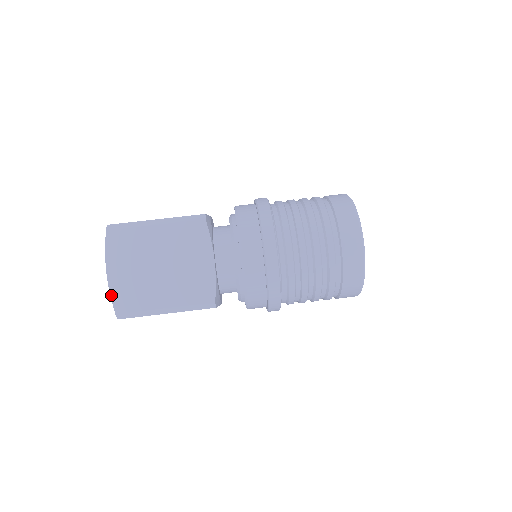
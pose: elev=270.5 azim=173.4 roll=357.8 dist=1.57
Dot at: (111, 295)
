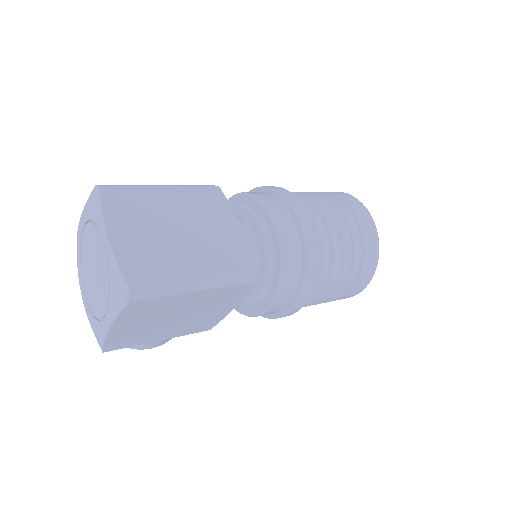
Dot at: (118, 263)
